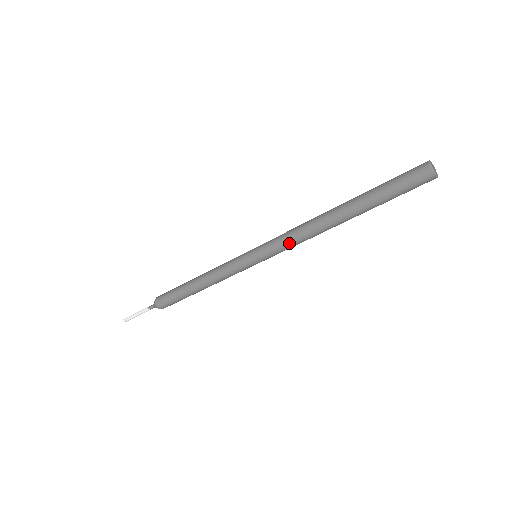
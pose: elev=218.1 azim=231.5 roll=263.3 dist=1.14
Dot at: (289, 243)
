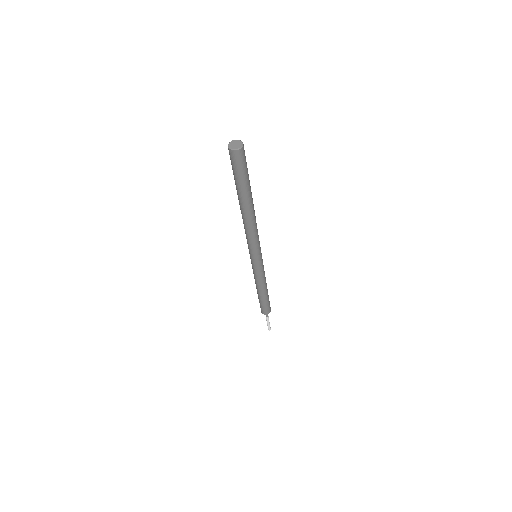
Dot at: (251, 240)
